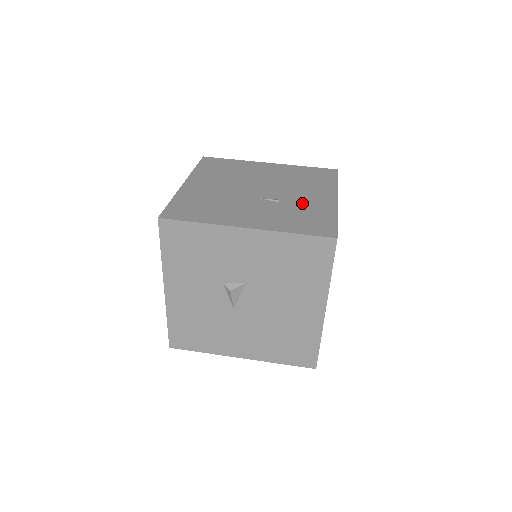
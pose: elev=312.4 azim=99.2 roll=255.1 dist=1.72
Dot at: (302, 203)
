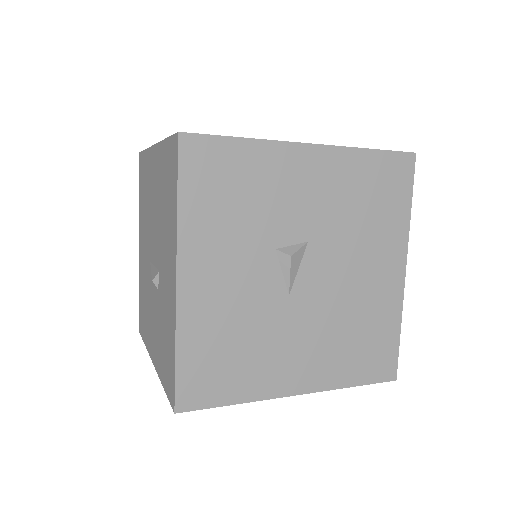
Dot at: occluded
